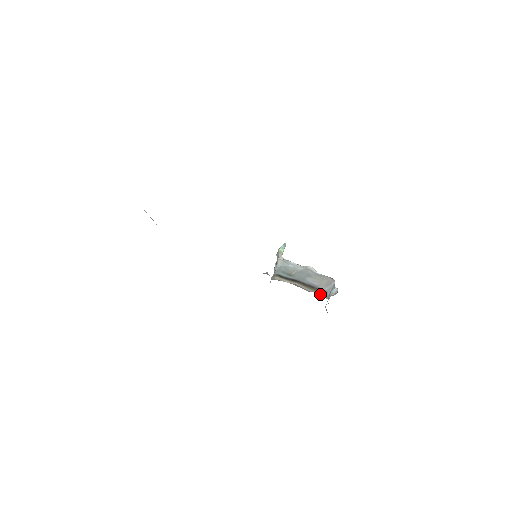
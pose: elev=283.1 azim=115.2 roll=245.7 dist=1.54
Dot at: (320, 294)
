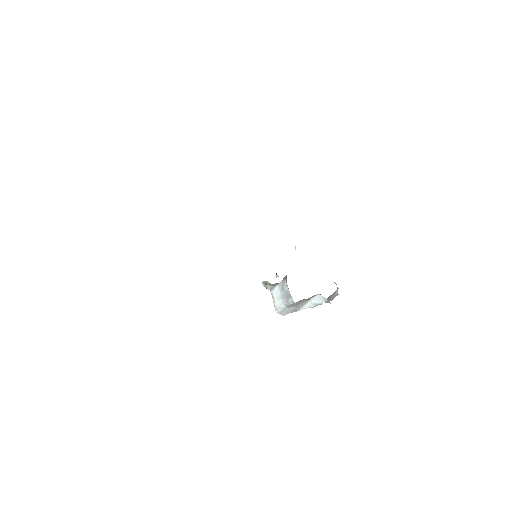
Dot at: occluded
